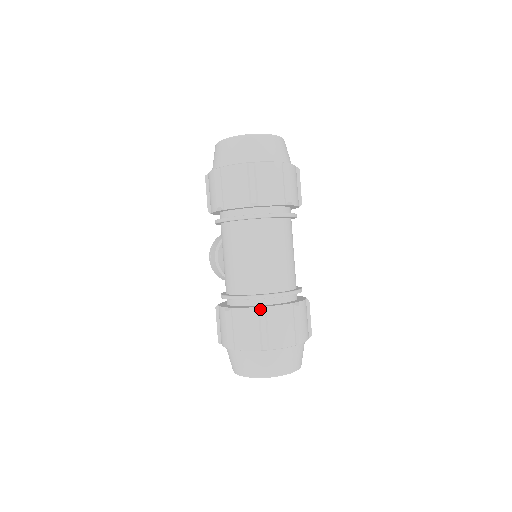
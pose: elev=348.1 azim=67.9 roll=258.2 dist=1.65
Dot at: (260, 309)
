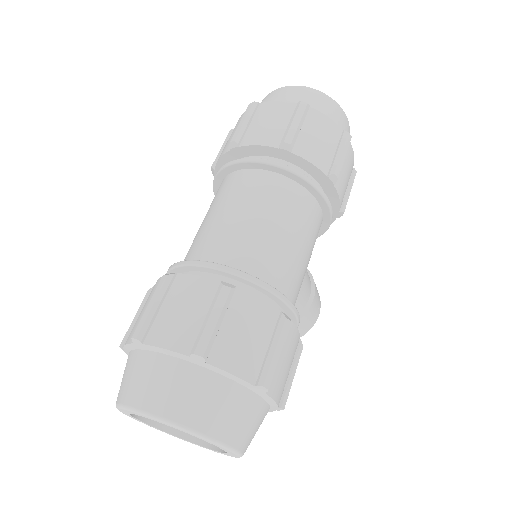
Dot at: (165, 274)
